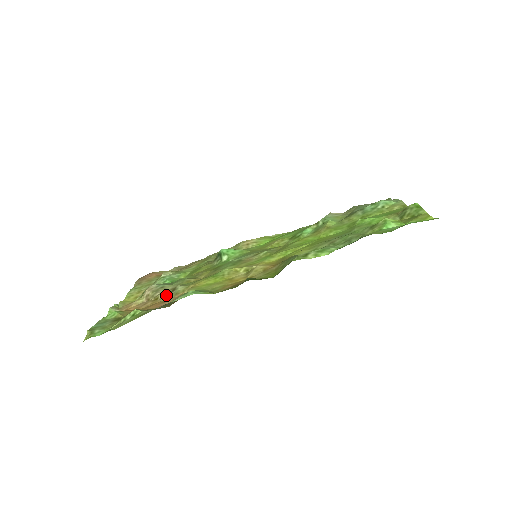
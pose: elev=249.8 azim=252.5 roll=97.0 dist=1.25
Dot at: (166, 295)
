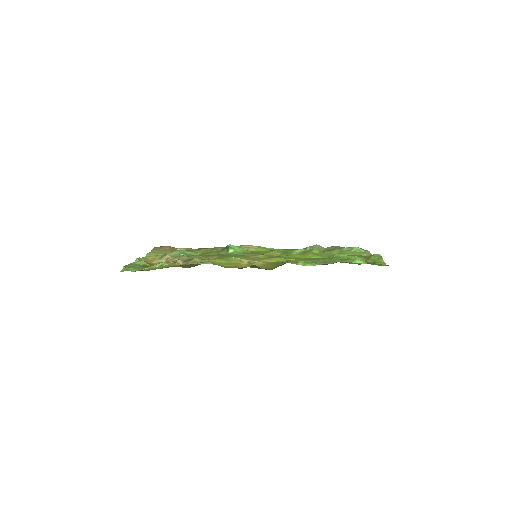
Dot at: (184, 262)
